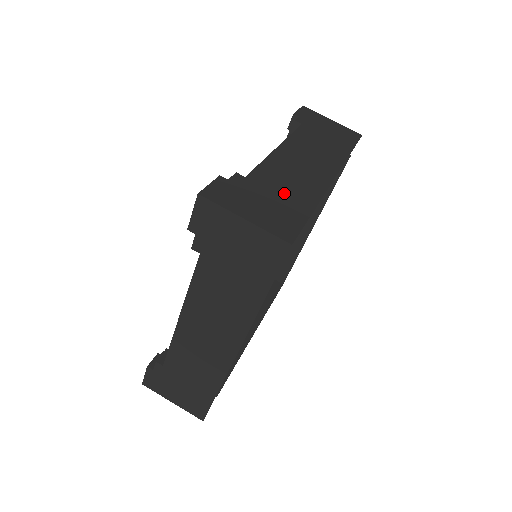
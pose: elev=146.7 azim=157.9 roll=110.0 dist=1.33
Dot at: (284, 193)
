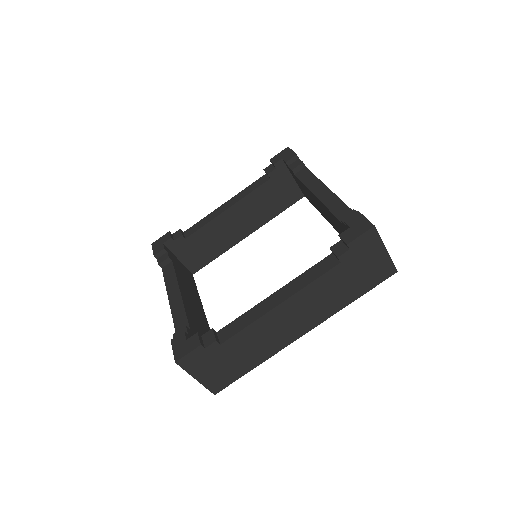
Dot at: occluded
